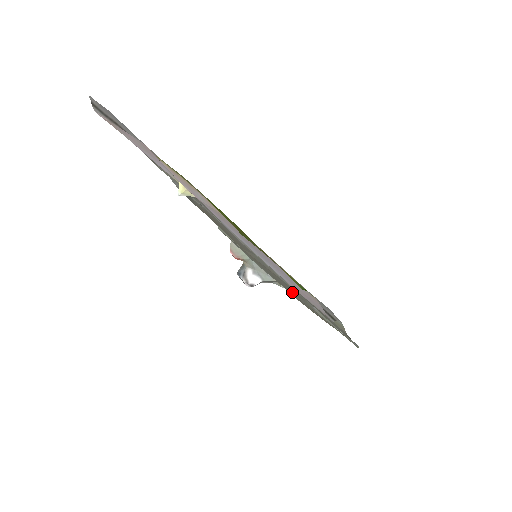
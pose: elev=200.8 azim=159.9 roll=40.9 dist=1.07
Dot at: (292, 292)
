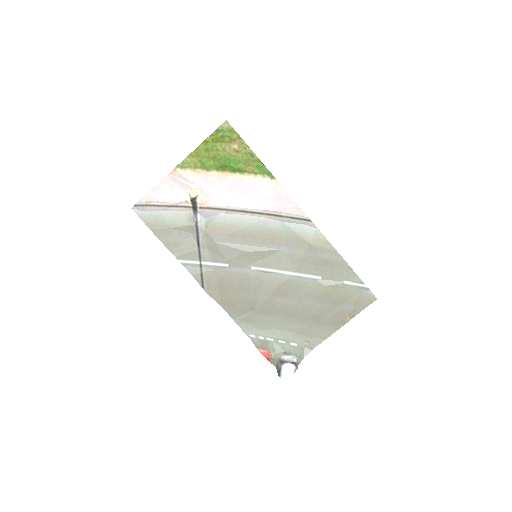
Dot at: (308, 309)
